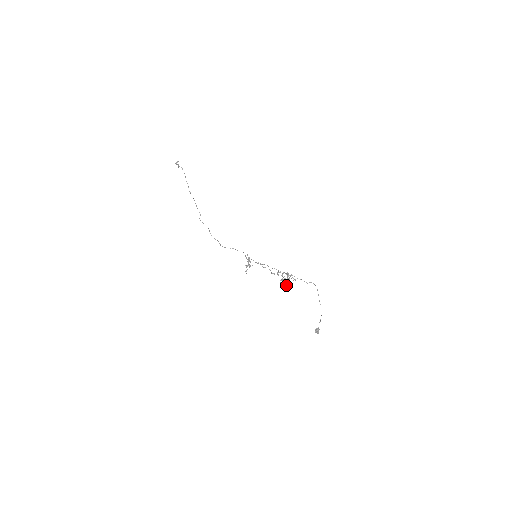
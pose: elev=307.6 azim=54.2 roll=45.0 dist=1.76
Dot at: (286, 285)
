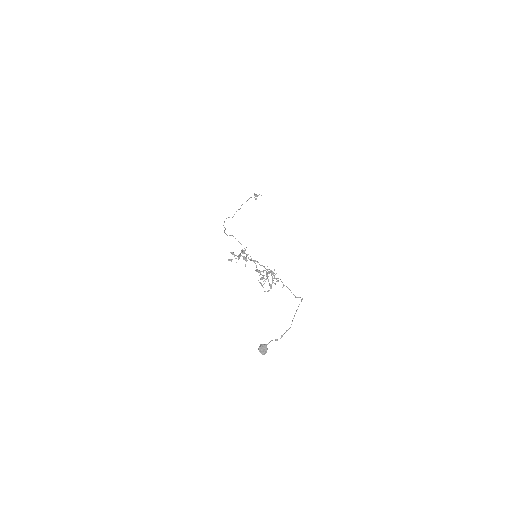
Dot at: occluded
